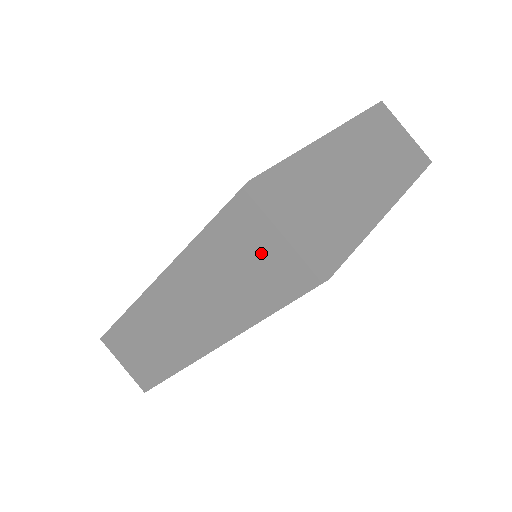
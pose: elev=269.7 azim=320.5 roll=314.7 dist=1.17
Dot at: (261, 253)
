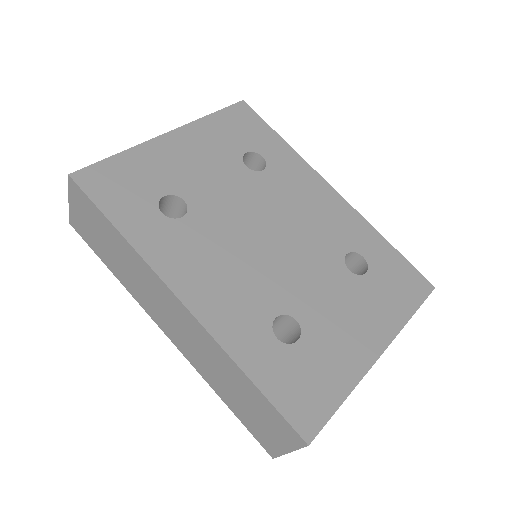
Dot at: (265, 425)
